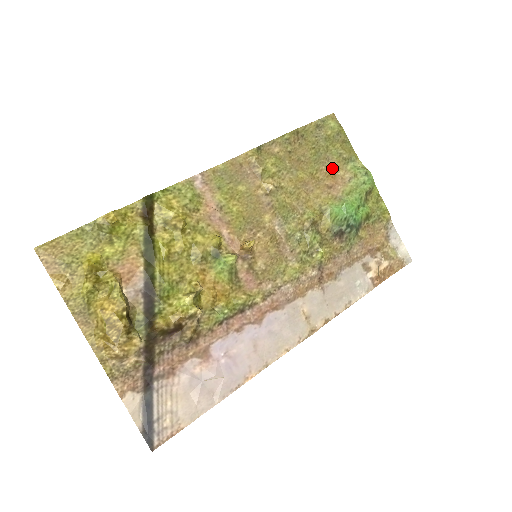
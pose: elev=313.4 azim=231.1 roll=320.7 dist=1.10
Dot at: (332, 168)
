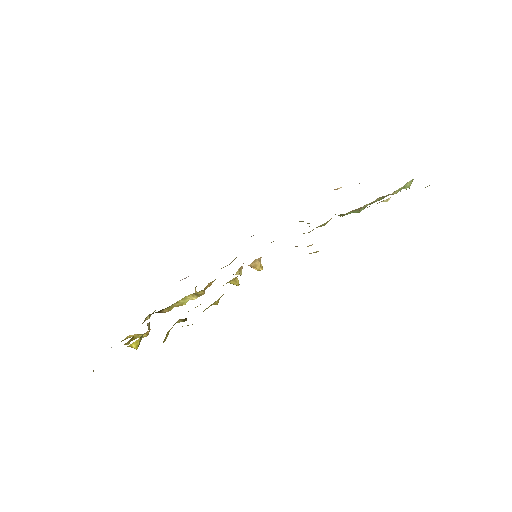
Dot at: occluded
